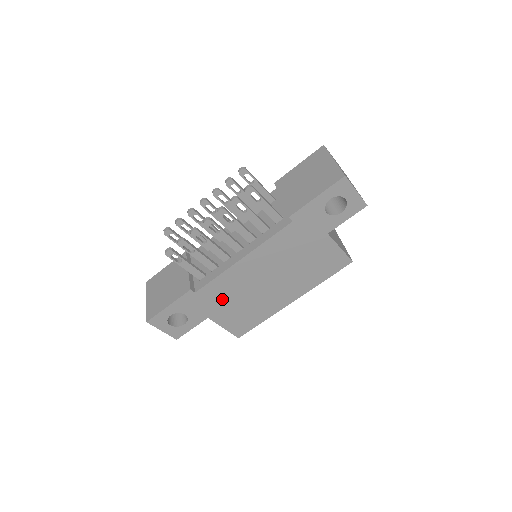
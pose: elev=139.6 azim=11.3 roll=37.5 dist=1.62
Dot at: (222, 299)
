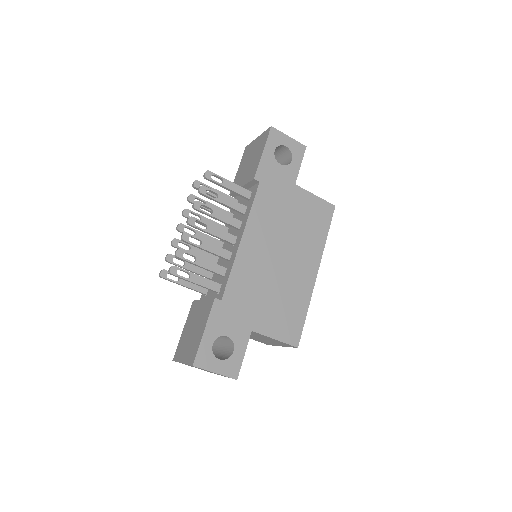
Dot at: (251, 298)
